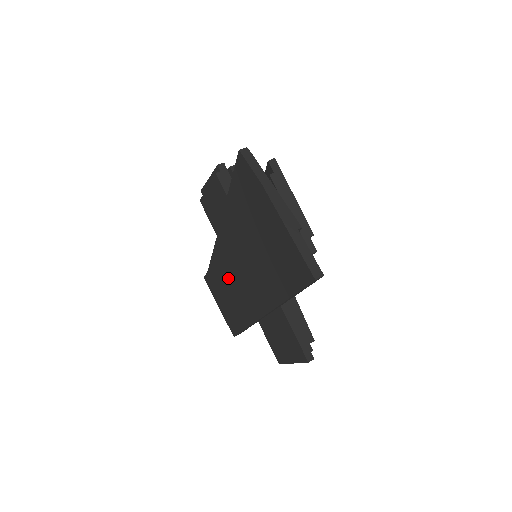
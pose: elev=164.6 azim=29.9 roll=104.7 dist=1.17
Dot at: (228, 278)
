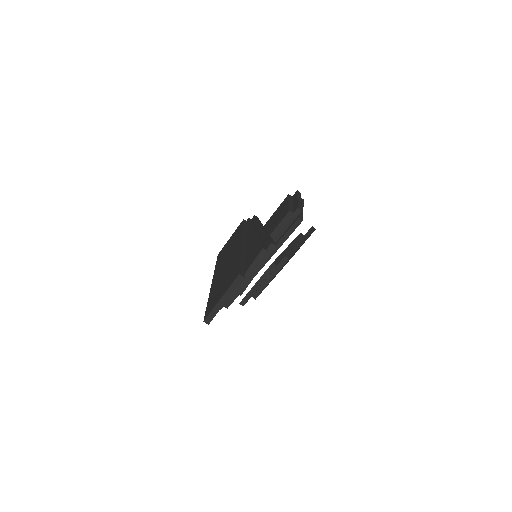
Dot at: (233, 246)
